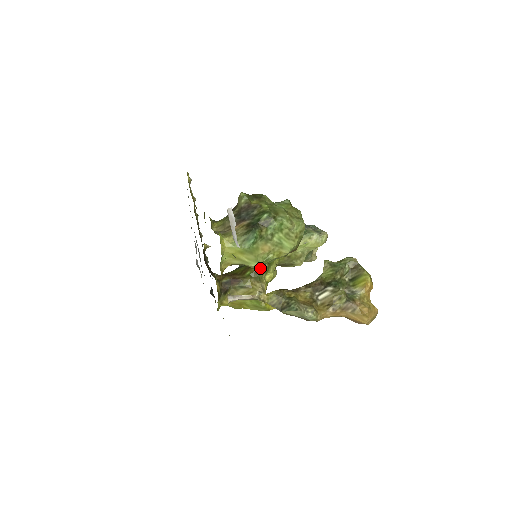
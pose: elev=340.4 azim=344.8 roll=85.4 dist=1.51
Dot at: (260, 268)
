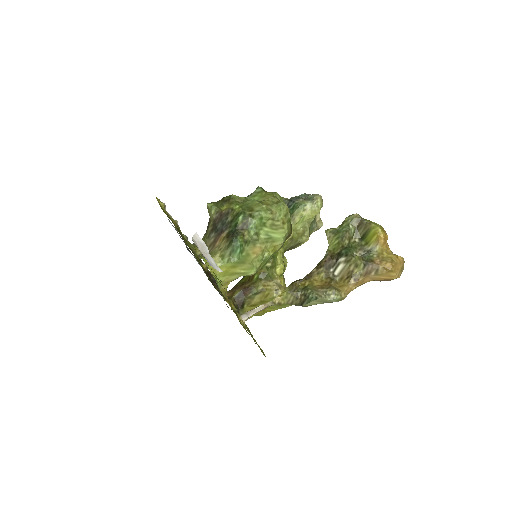
Dot at: (265, 266)
